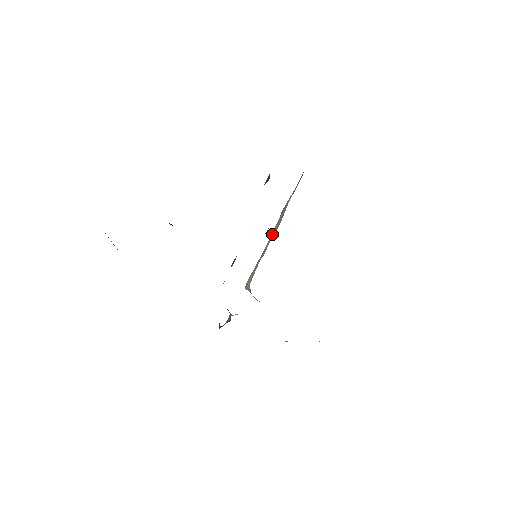
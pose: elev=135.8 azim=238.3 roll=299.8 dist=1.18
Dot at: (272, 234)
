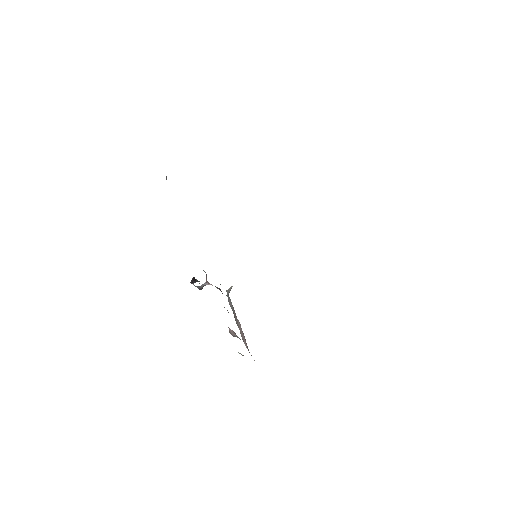
Dot at: occluded
